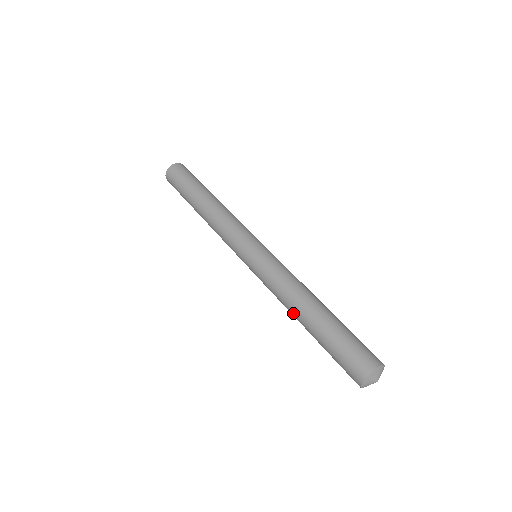
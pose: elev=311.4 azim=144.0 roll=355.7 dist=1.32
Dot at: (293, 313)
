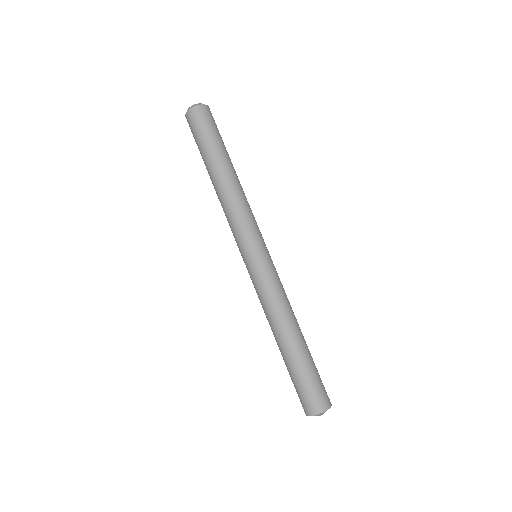
Dot at: (276, 330)
